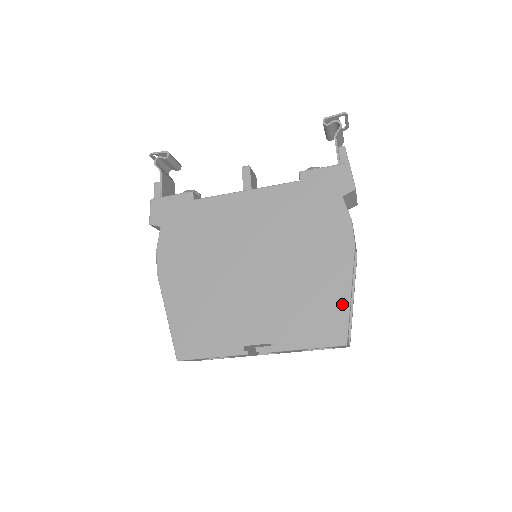
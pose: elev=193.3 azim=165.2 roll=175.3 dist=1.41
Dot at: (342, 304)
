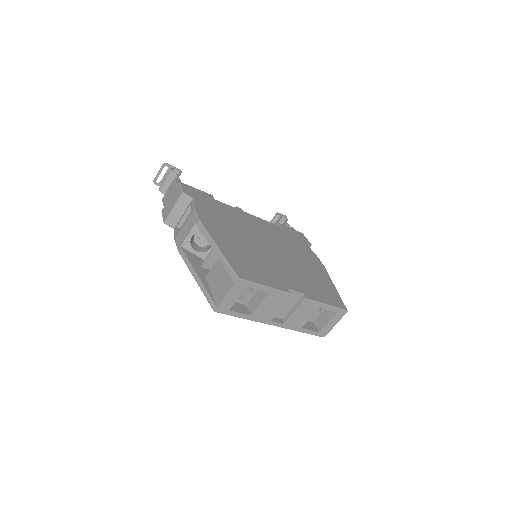
Dot at: (334, 290)
